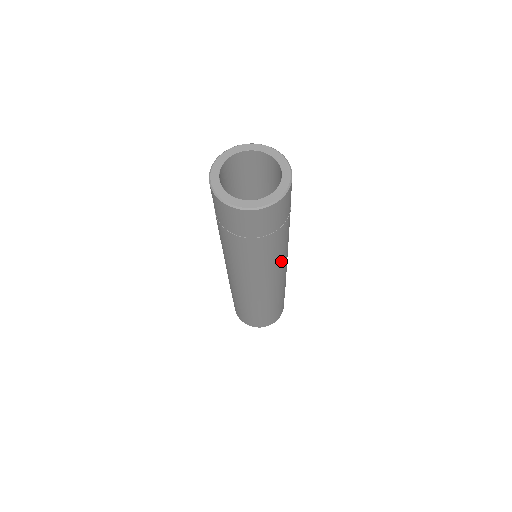
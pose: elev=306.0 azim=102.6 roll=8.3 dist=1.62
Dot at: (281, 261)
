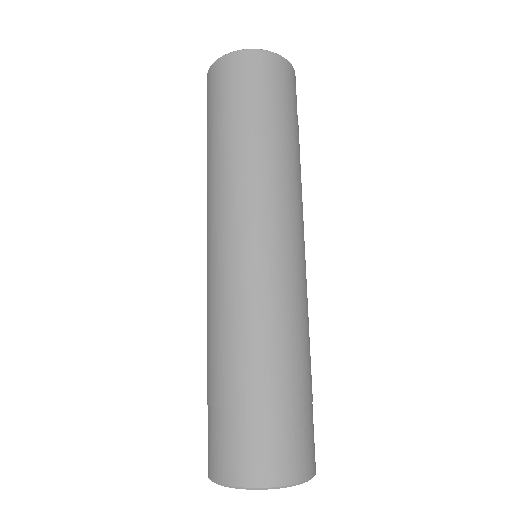
Dot at: (299, 210)
